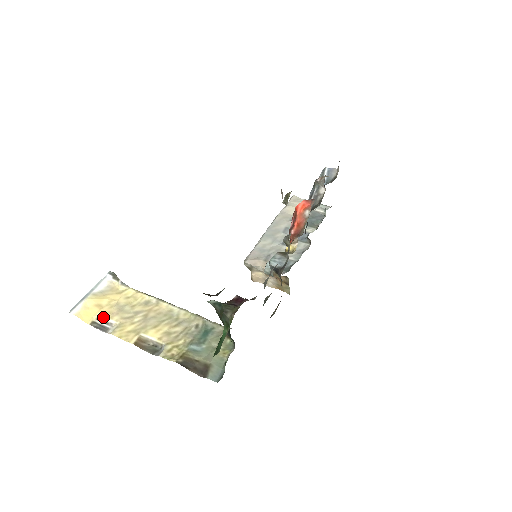
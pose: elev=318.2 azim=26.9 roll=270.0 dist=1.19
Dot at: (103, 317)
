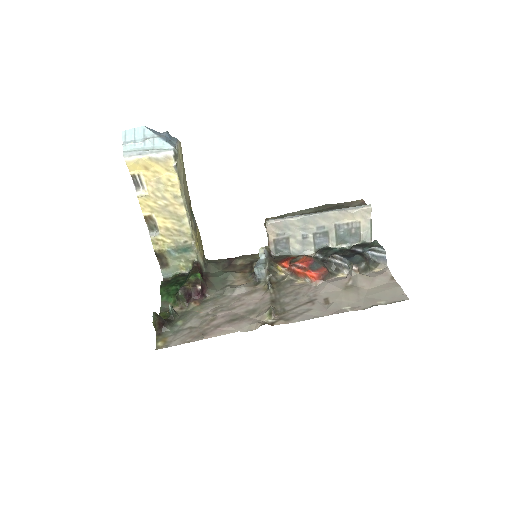
Dot at: (143, 178)
